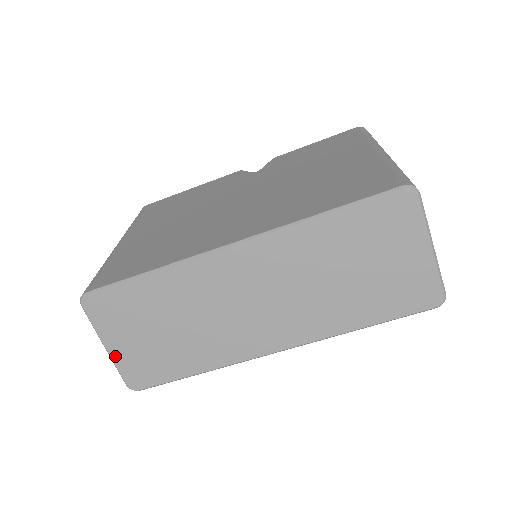
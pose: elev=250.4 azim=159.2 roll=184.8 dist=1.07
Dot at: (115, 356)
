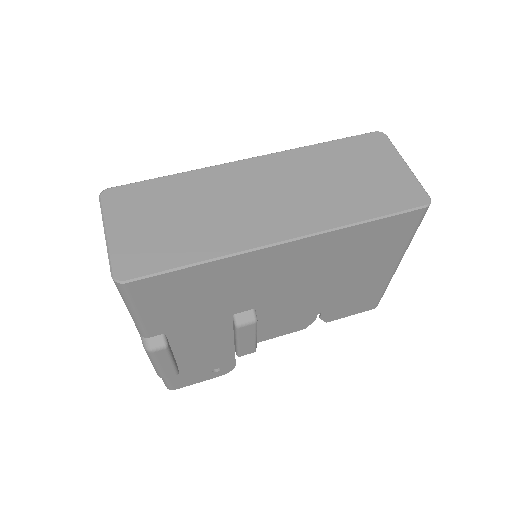
Dot at: (113, 242)
